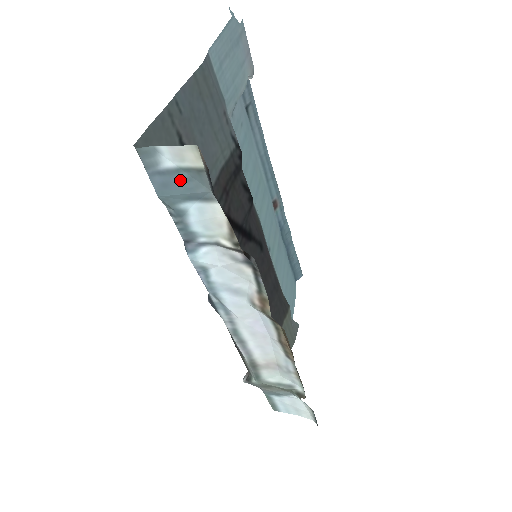
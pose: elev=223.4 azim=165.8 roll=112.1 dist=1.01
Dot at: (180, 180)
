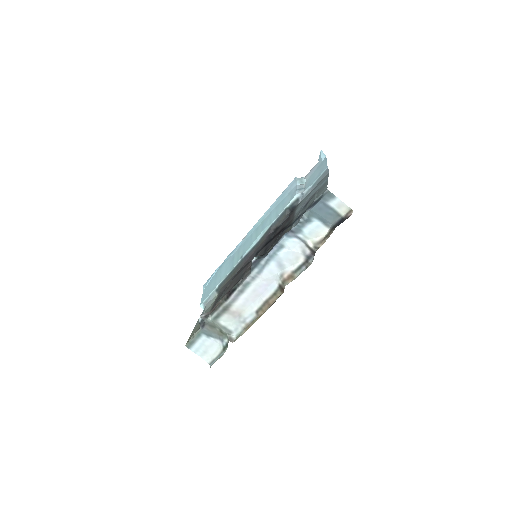
Dot at: (328, 212)
